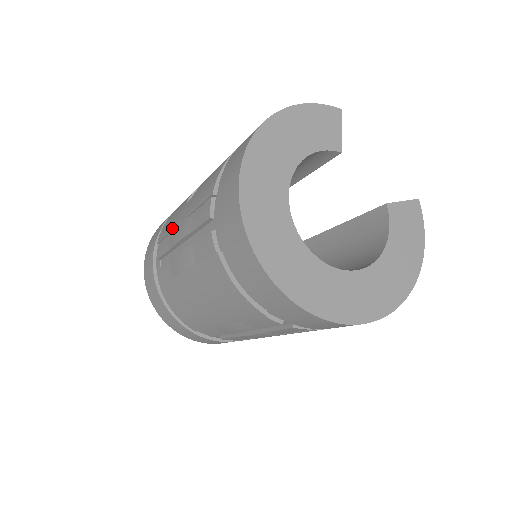
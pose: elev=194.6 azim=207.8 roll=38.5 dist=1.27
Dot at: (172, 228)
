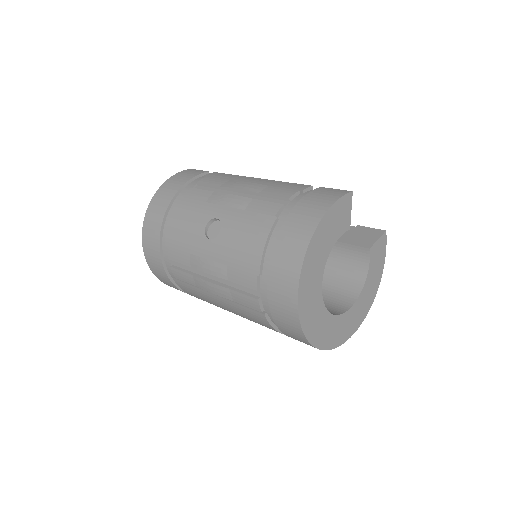
Dot at: (192, 252)
